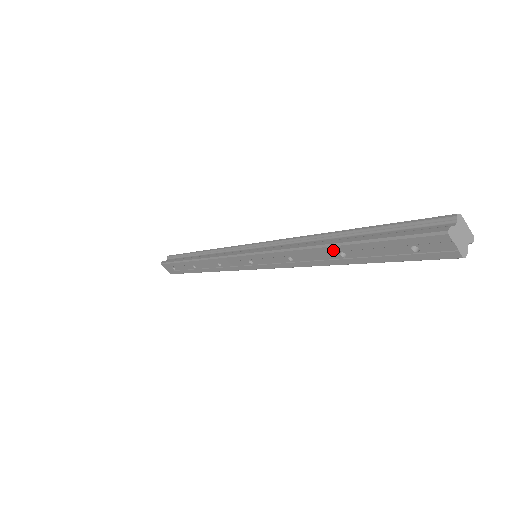
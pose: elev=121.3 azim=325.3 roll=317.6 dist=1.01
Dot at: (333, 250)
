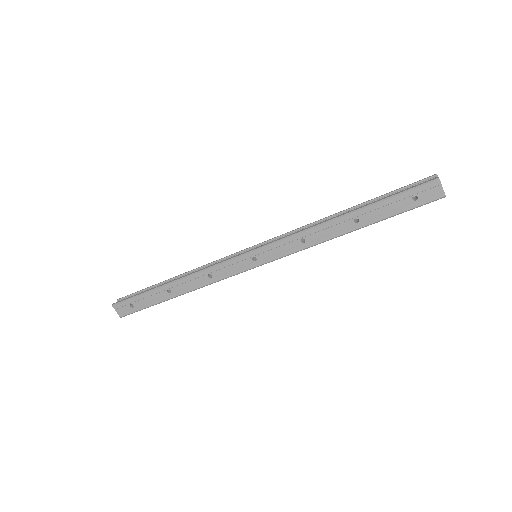
Dot at: (349, 218)
